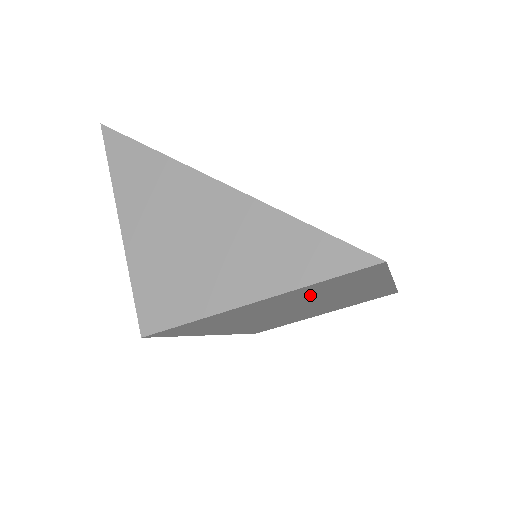
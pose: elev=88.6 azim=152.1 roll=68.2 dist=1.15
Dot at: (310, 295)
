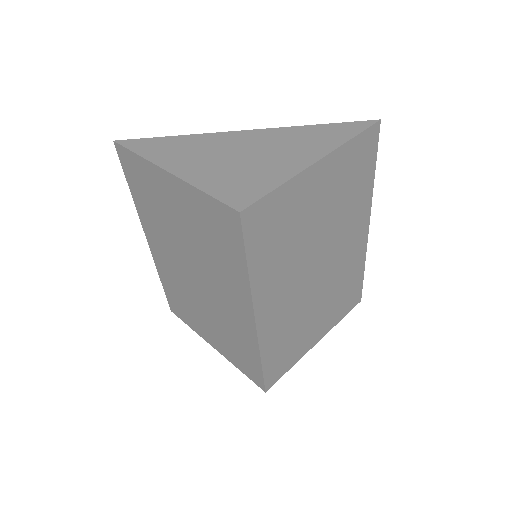
Dot at: (338, 194)
